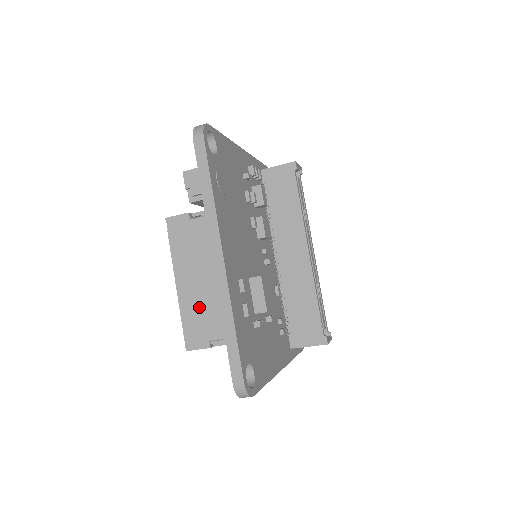
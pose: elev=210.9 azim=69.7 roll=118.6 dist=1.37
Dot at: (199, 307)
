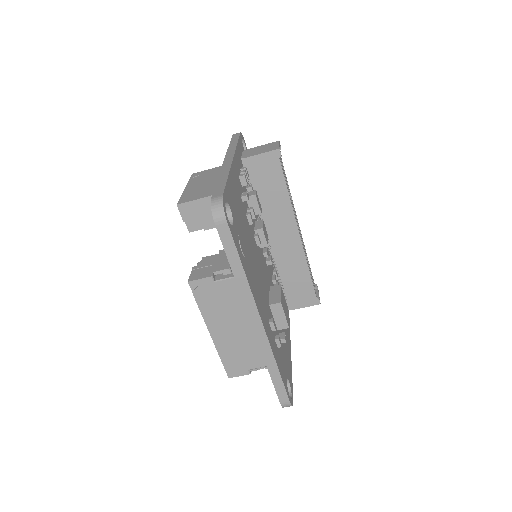
Dot at: (236, 348)
